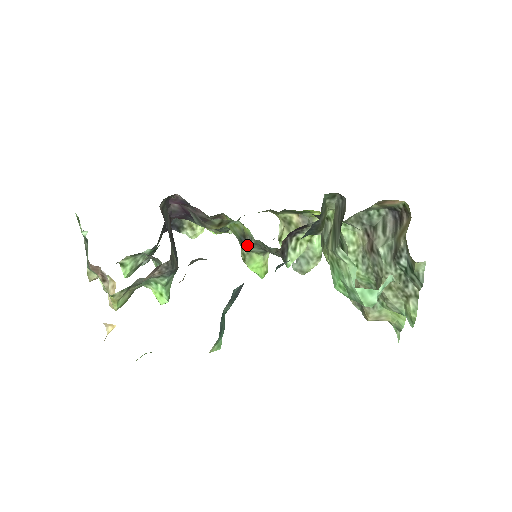
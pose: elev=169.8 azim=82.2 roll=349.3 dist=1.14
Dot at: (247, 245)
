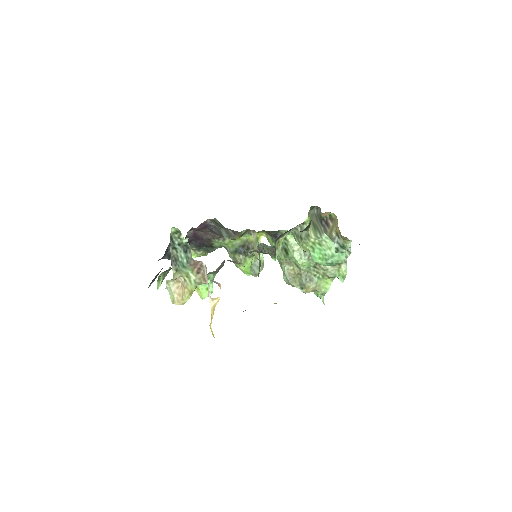
Dot at: (251, 249)
